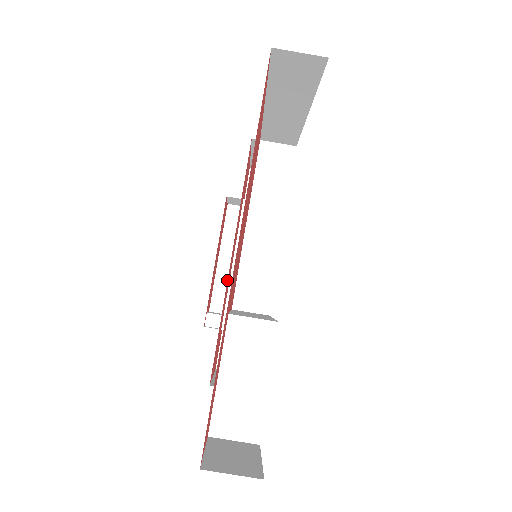
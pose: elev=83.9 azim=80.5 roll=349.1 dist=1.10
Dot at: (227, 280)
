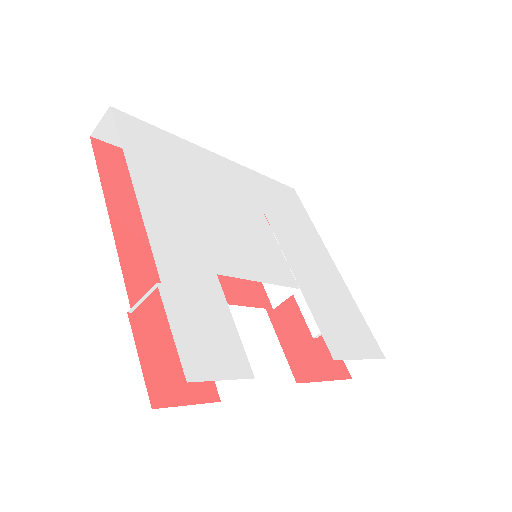
Dot at: occluded
